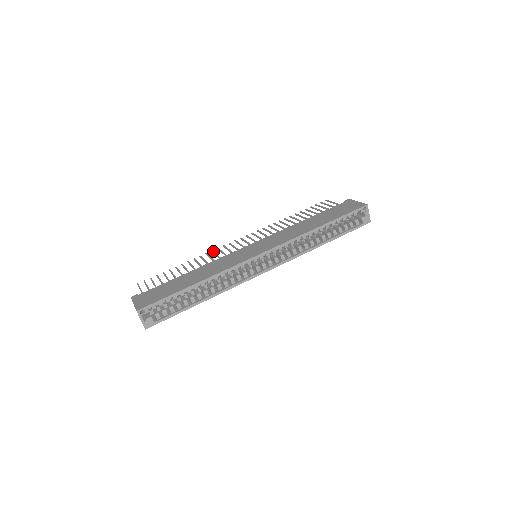
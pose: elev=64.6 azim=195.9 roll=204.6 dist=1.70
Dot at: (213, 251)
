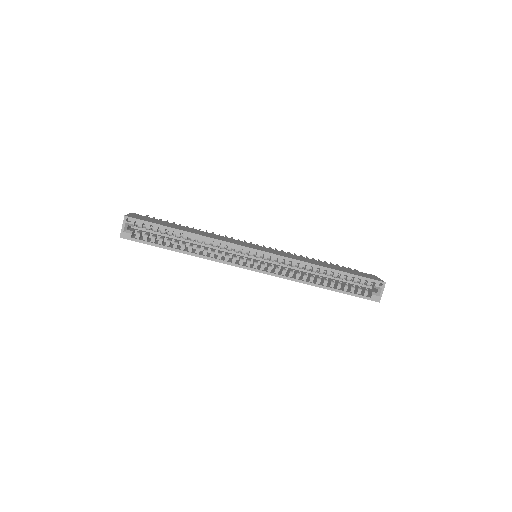
Dot at: occluded
